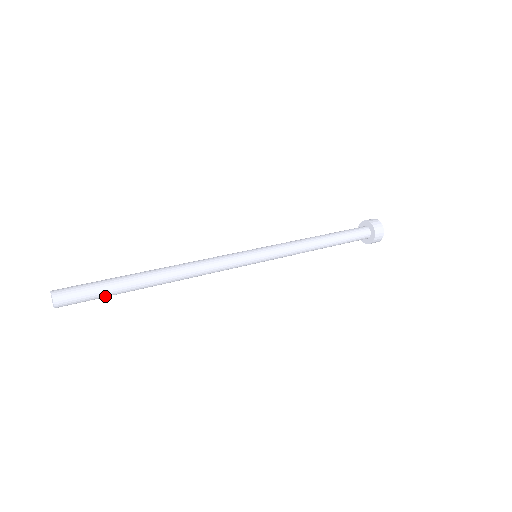
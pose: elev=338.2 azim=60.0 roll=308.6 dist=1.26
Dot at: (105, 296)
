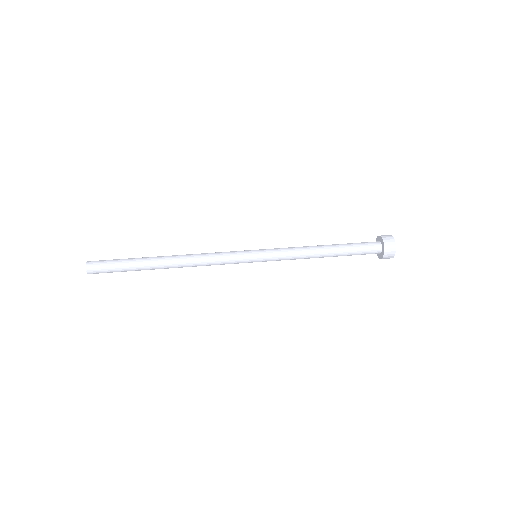
Dot at: (124, 271)
